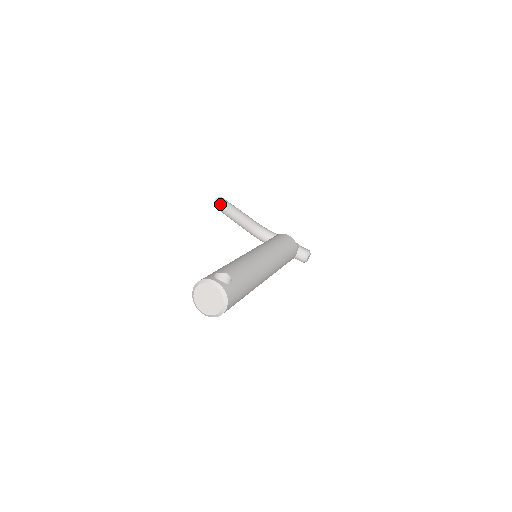
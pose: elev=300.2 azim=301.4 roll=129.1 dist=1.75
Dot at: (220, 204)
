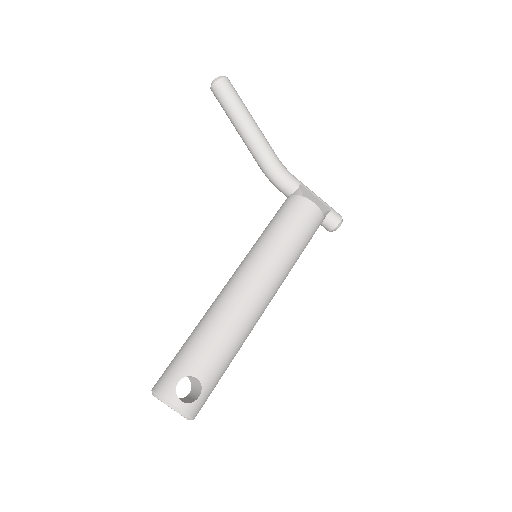
Dot at: (220, 97)
